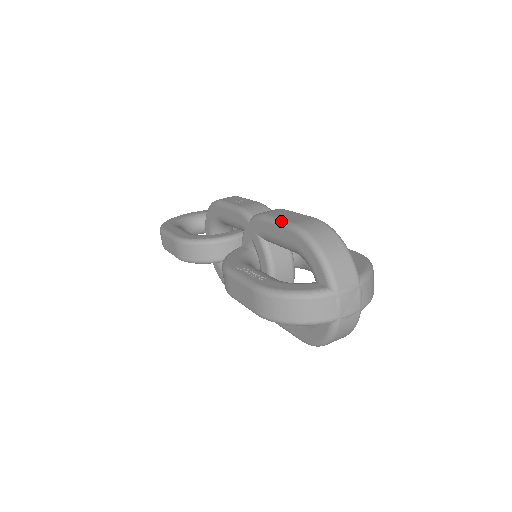
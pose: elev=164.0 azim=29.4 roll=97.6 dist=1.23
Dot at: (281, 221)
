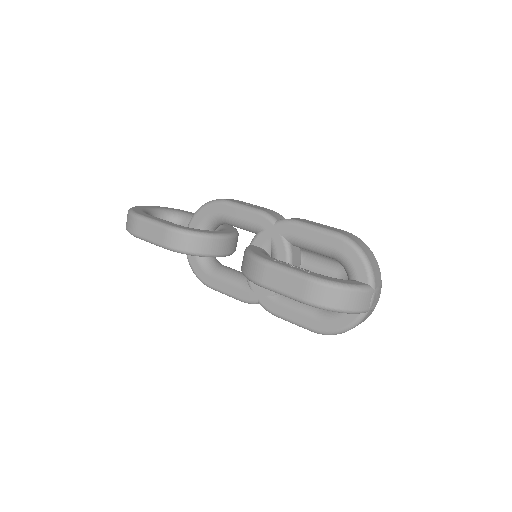
Dot at: (322, 228)
